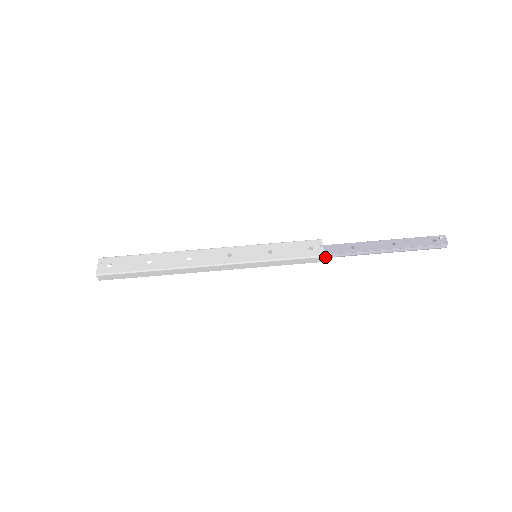
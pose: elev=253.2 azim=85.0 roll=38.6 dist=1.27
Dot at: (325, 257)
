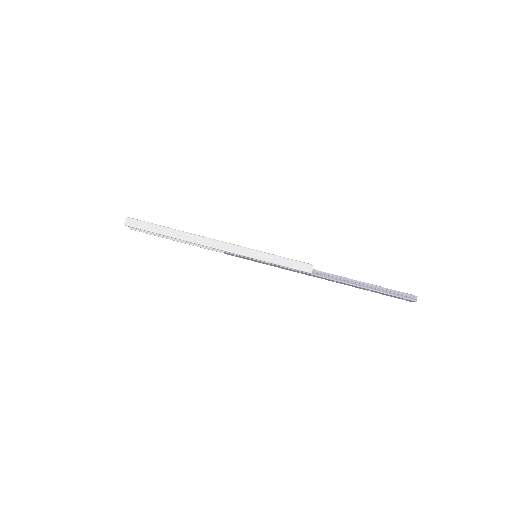
Dot at: (313, 273)
